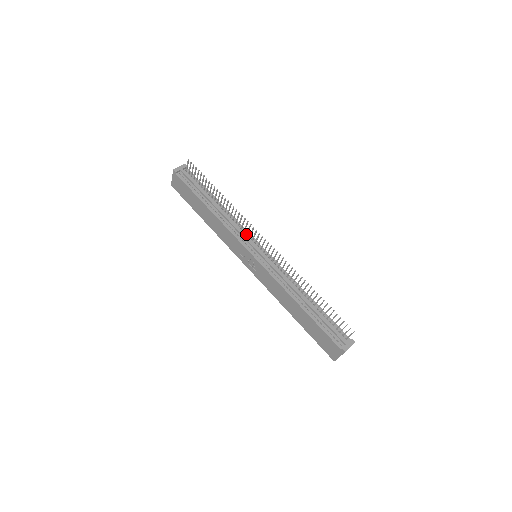
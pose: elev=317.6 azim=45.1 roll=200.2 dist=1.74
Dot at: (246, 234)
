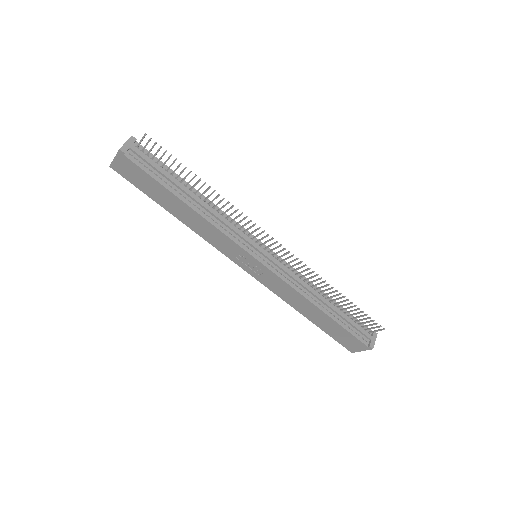
Dot at: (243, 232)
